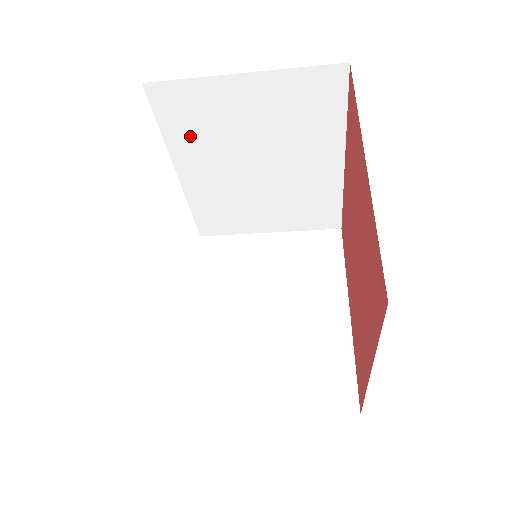
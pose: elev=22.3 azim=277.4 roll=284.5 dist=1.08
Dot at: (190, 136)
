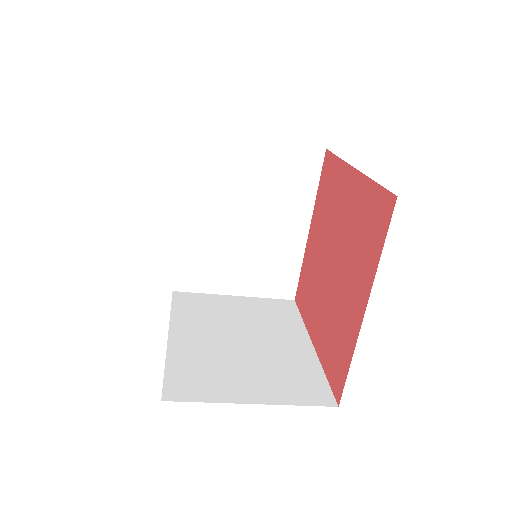
Dot at: (204, 182)
